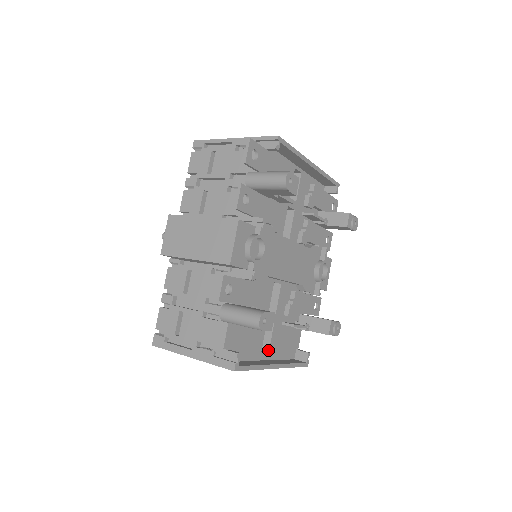
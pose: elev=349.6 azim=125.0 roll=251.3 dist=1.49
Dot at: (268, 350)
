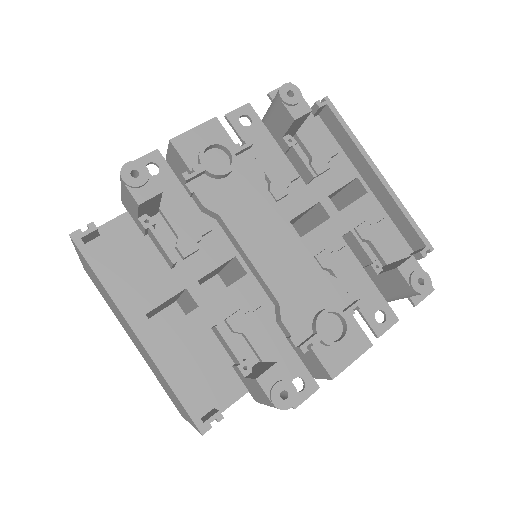
Dot at: (161, 331)
